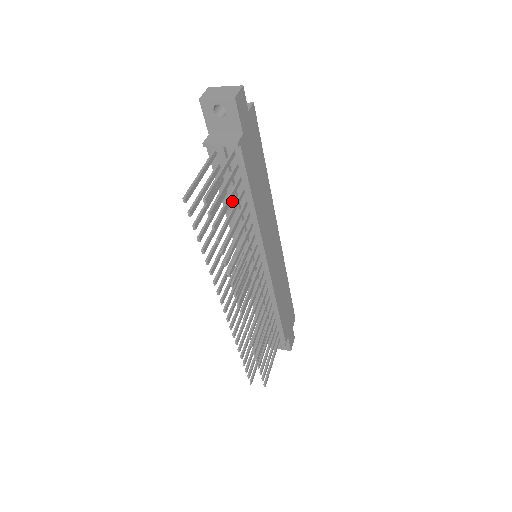
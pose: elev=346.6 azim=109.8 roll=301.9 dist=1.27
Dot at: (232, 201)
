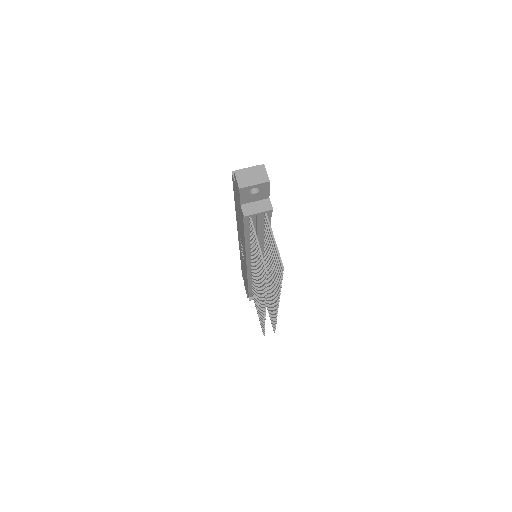
Dot at: occluded
